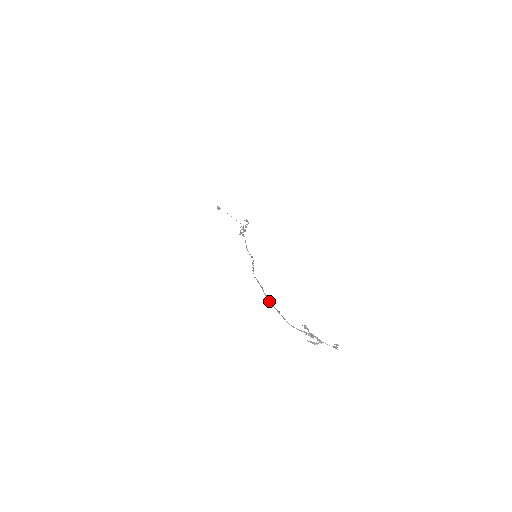
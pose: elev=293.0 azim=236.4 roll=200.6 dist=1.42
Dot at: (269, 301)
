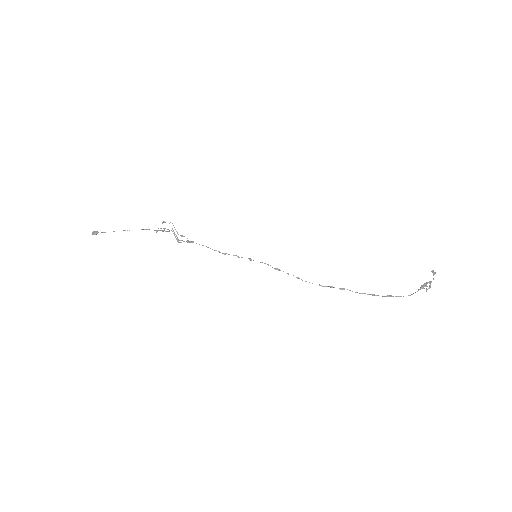
Dot at: occluded
